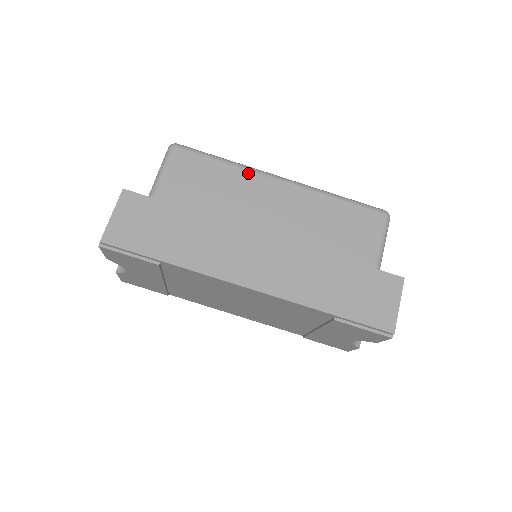
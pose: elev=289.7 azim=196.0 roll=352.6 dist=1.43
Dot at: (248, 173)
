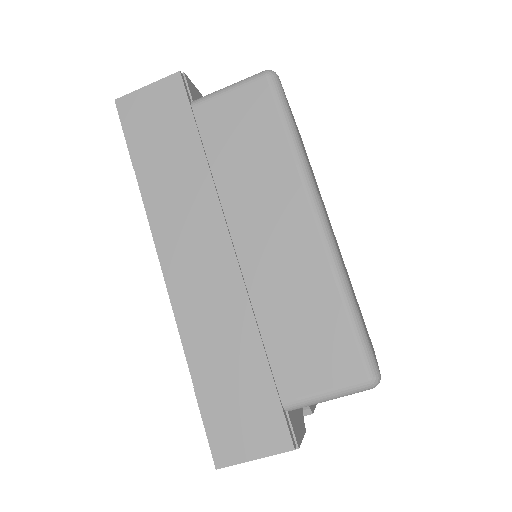
Dot at: (295, 175)
